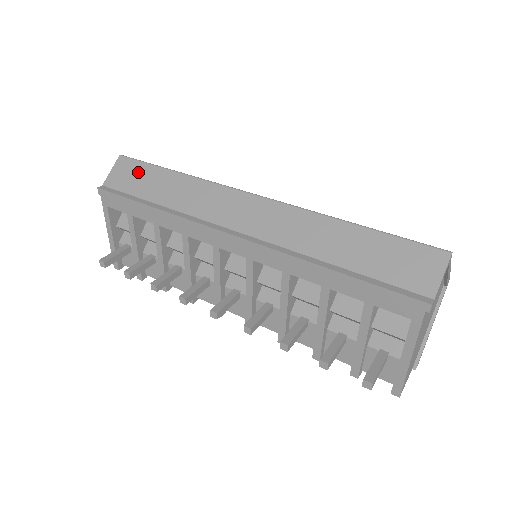
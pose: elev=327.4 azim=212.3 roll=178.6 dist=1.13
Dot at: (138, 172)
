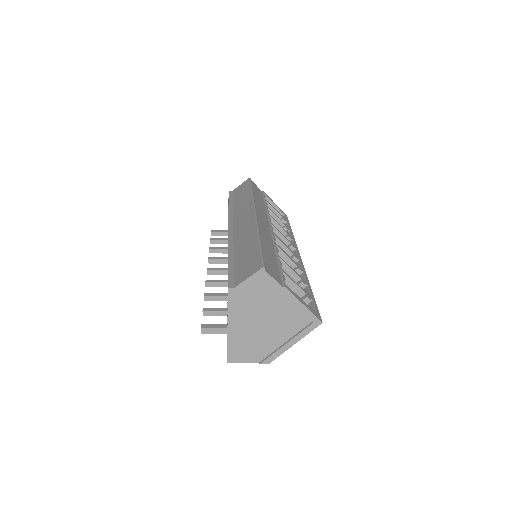
Dot at: (244, 188)
